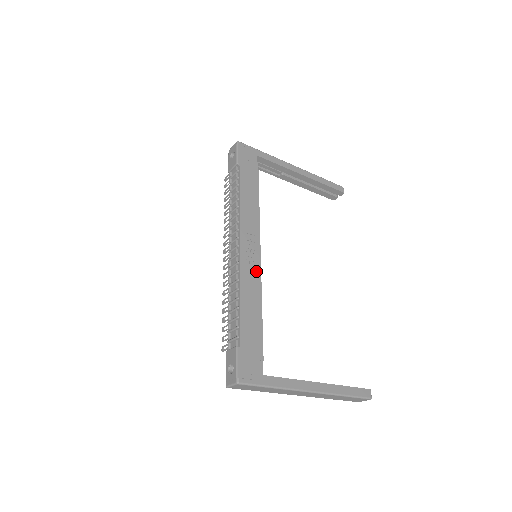
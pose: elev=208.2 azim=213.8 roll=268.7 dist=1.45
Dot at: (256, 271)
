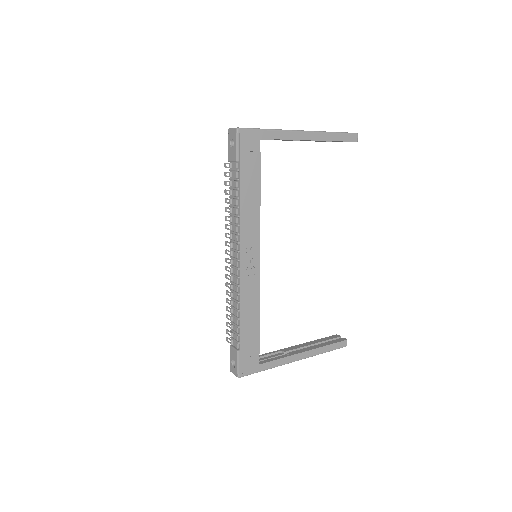
Dot at: (255, 280)
